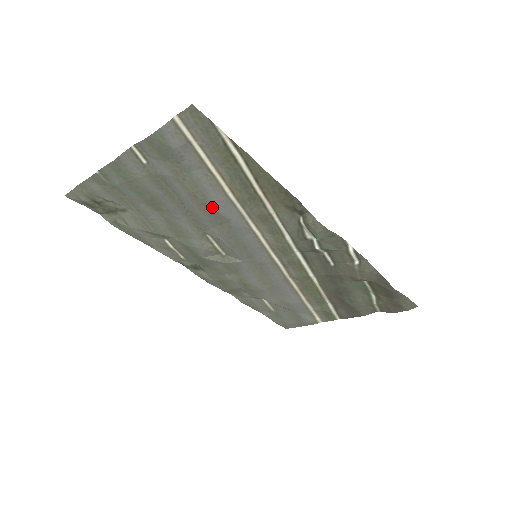
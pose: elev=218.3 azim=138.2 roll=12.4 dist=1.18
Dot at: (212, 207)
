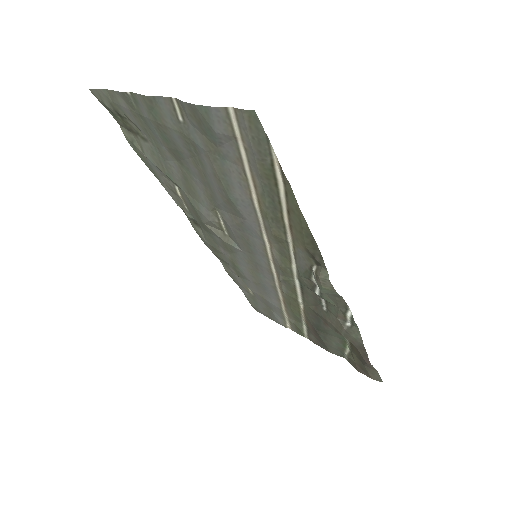
Dot at: (232, 199)
